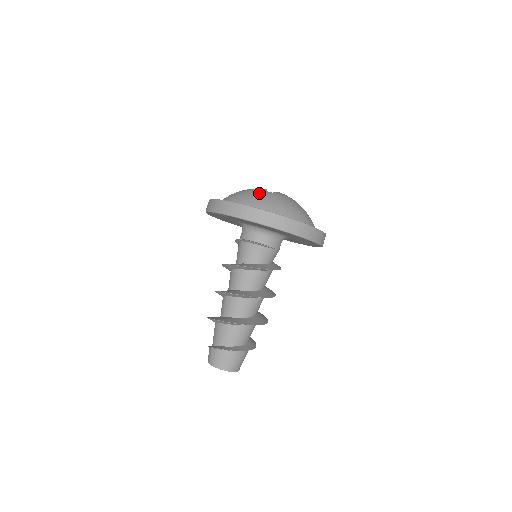
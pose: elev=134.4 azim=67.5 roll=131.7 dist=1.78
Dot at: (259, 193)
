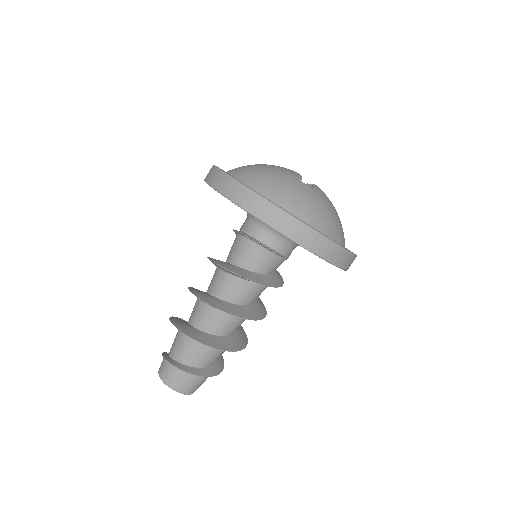
Dot at: (298, 187)
